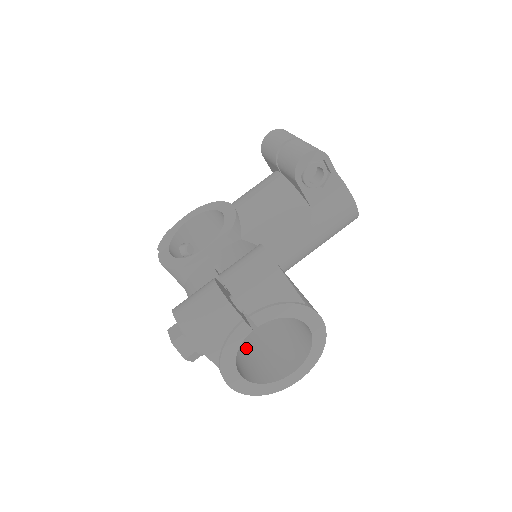
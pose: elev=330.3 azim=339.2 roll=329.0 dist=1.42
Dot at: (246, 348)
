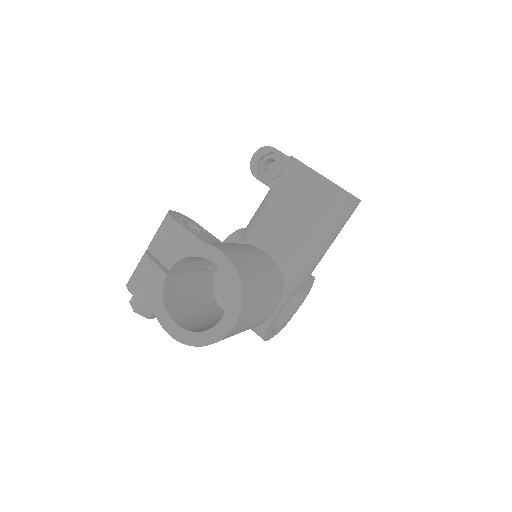
Dot at: occluded
